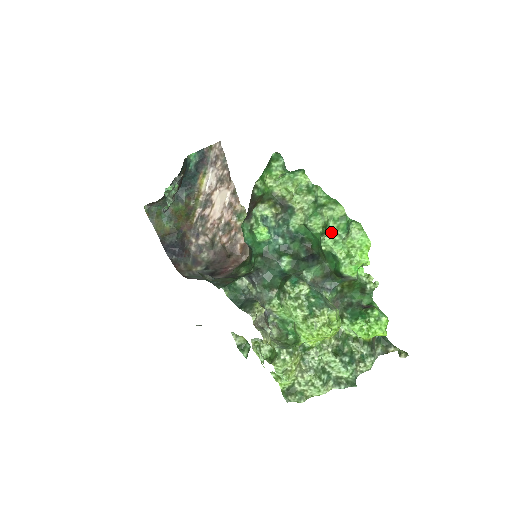
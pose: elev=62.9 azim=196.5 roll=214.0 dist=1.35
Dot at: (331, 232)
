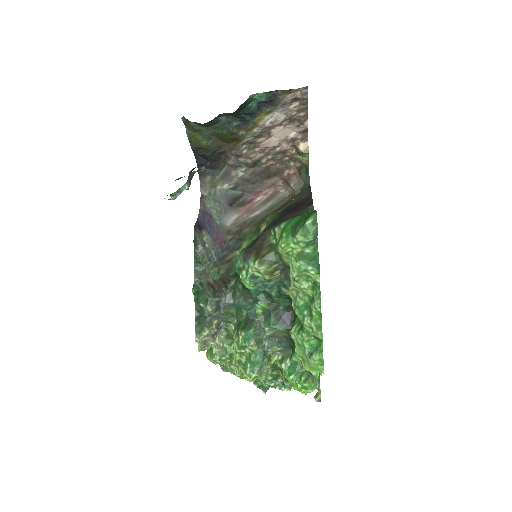
Dot at: (300, 338)
